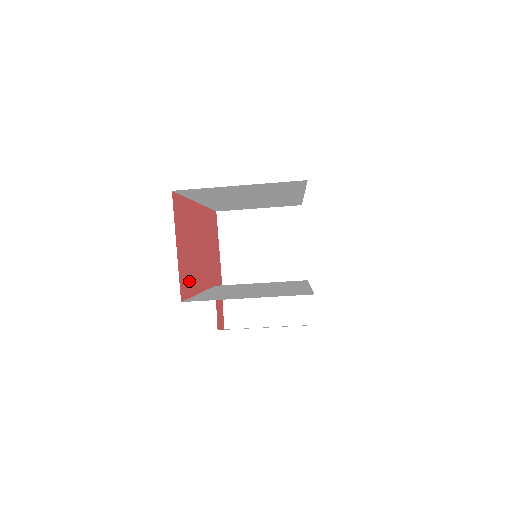
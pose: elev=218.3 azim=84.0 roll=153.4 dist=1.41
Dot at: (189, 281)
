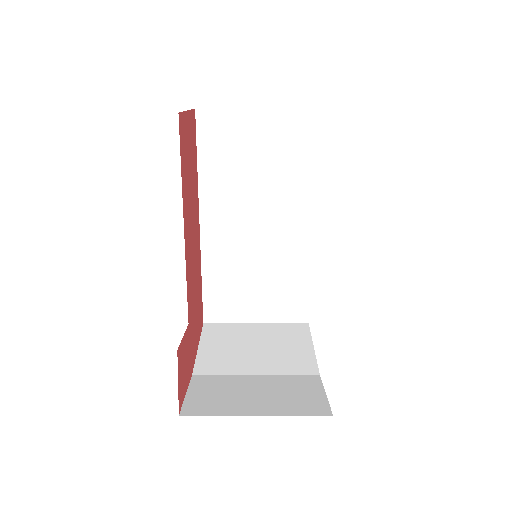
Dot at: (183, 160)
